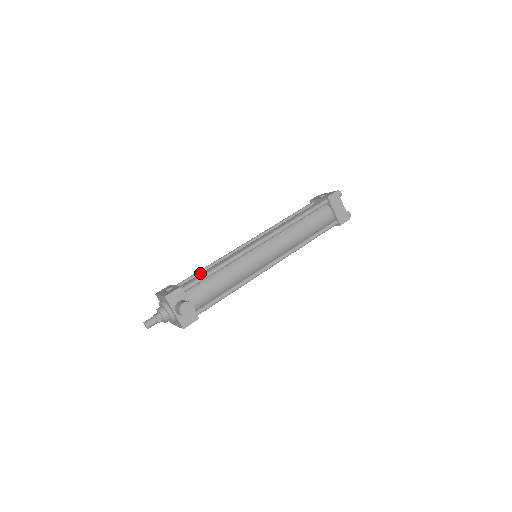
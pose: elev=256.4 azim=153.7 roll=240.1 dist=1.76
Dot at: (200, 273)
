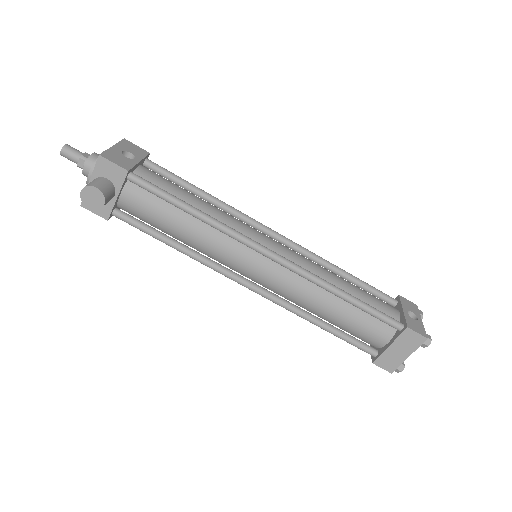
Dot at: (187, 187)
